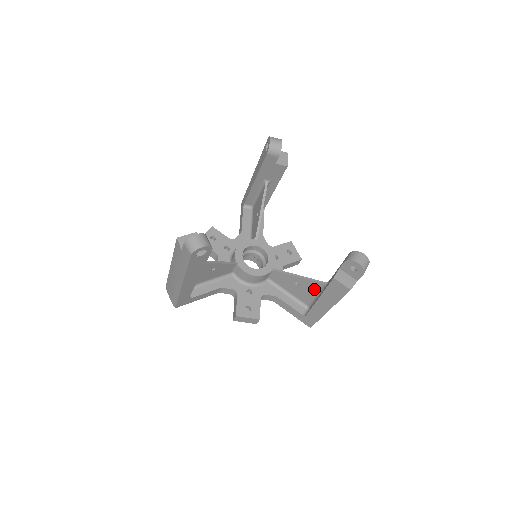
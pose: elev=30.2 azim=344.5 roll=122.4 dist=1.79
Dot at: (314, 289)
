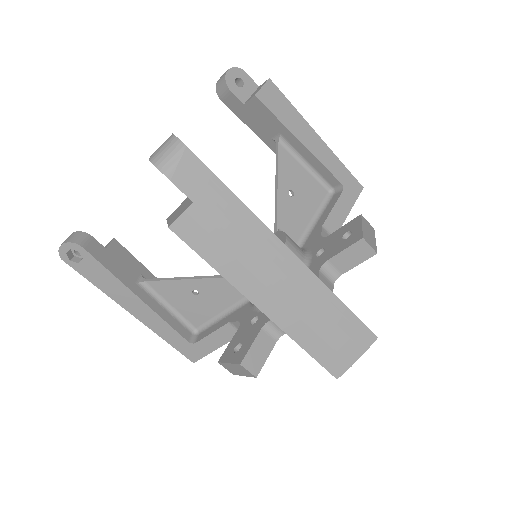
Dot at: occluded
